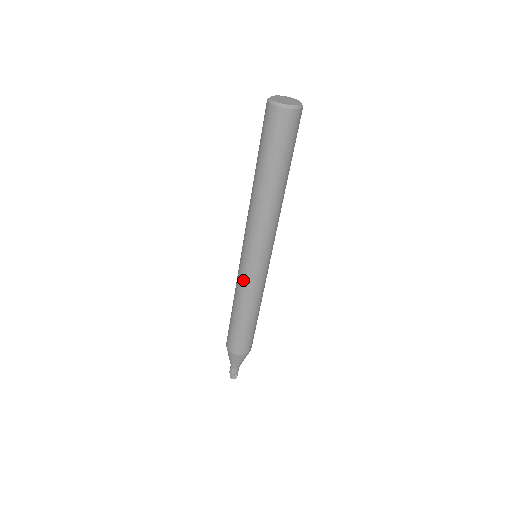
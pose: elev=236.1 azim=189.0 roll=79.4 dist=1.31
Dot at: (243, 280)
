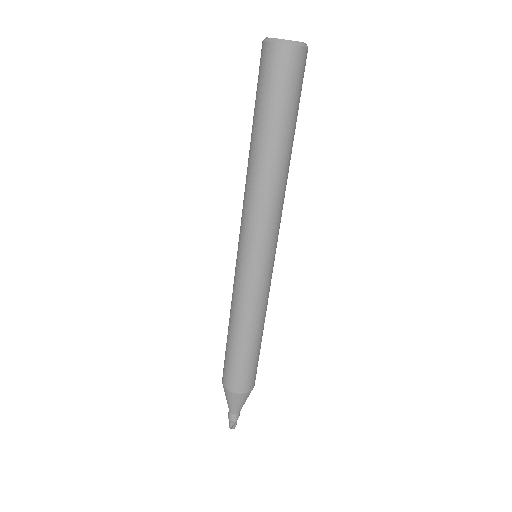
Dot at: (234, 281)
